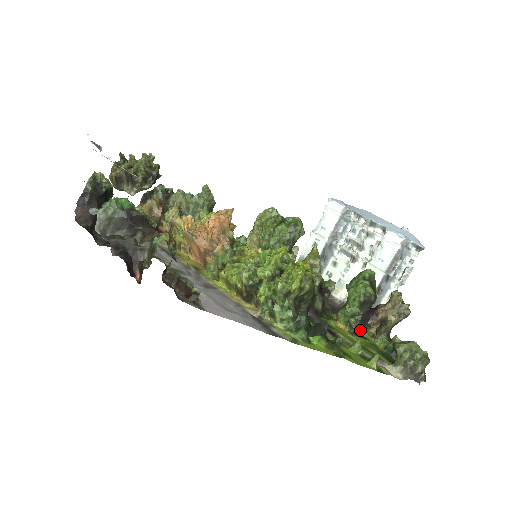
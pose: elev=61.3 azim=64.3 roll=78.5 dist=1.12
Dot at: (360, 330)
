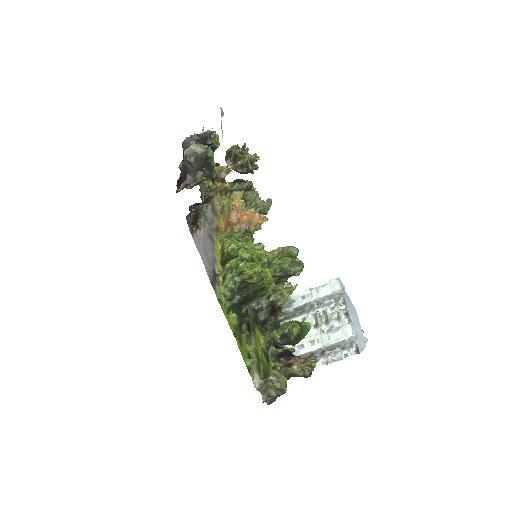
Dot at: (271, 357)
